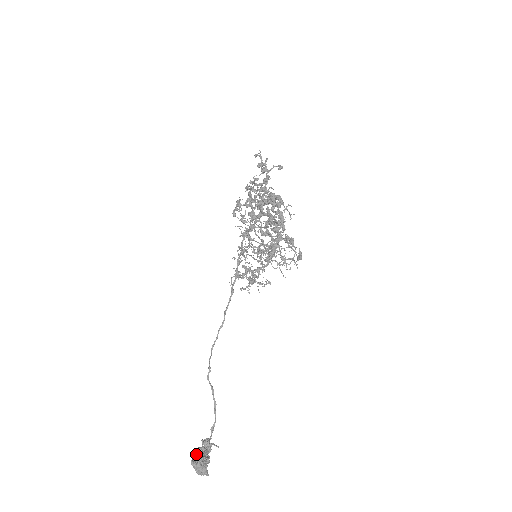
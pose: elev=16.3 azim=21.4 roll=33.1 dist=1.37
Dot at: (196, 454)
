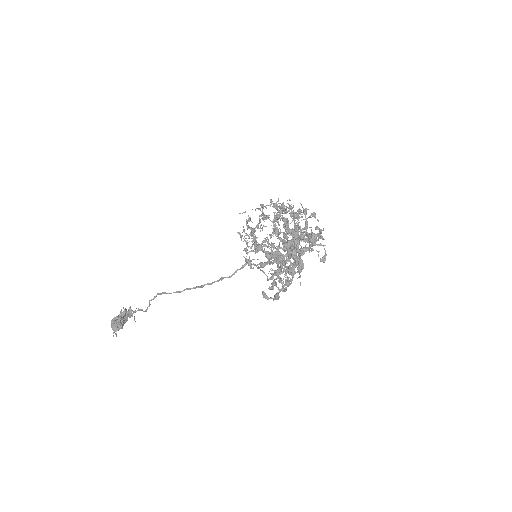
Dot at: (118, 318)
